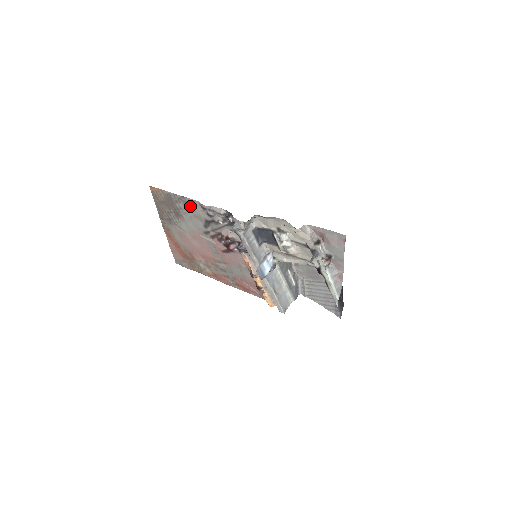
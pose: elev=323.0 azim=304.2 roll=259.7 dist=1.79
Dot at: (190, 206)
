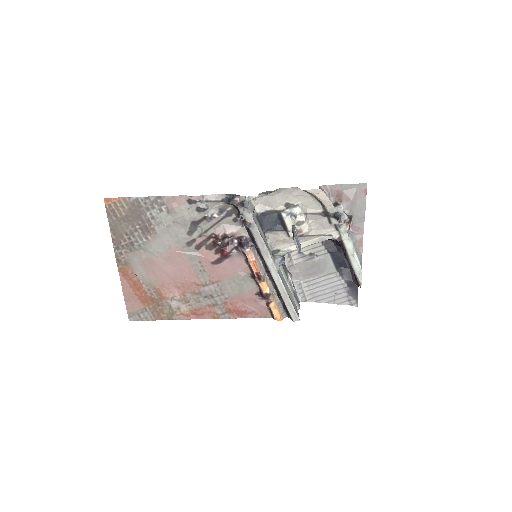
Dot at: (169, 208)
